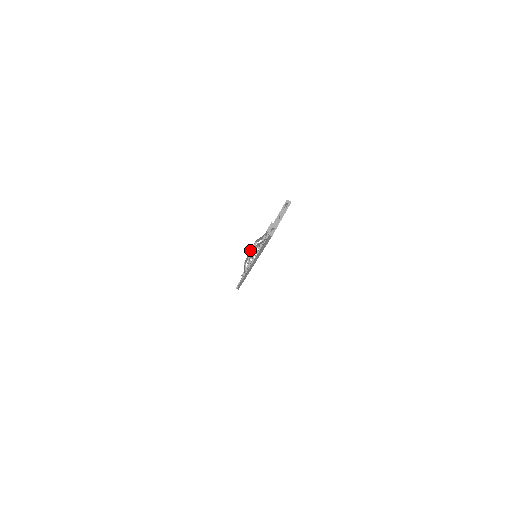
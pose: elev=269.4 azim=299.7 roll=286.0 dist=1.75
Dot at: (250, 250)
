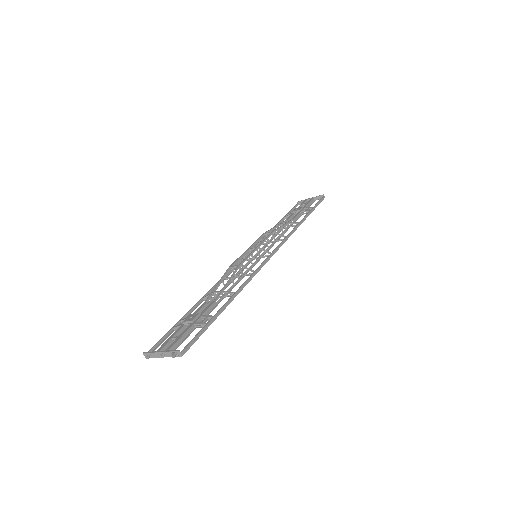
Dot at: (231, 264)
